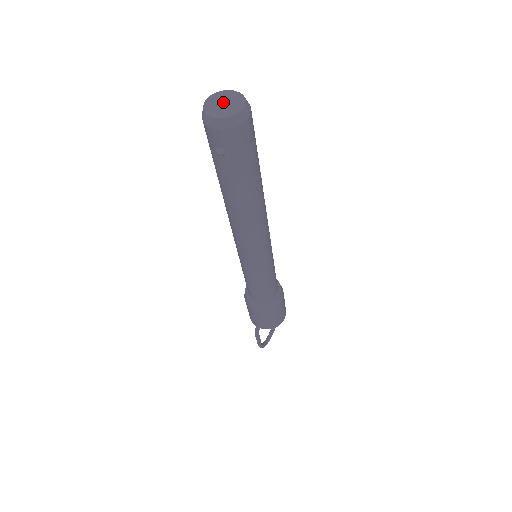
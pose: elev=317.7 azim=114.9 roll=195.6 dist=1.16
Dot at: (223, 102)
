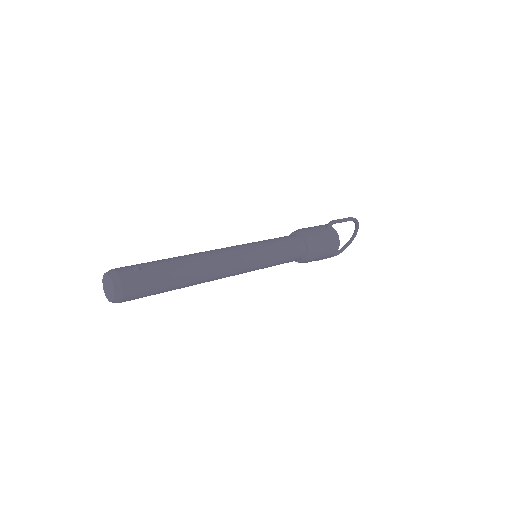
Dot at: (107, 286)
